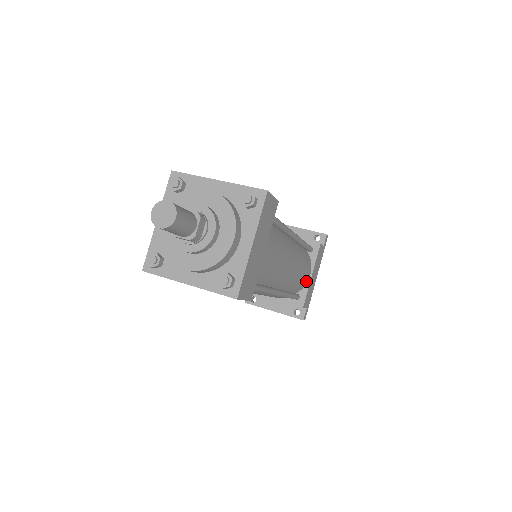
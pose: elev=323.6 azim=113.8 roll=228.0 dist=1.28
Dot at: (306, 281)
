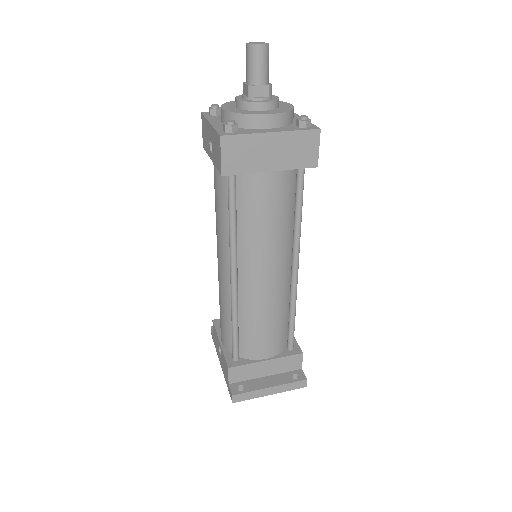
Dot at: occluded
